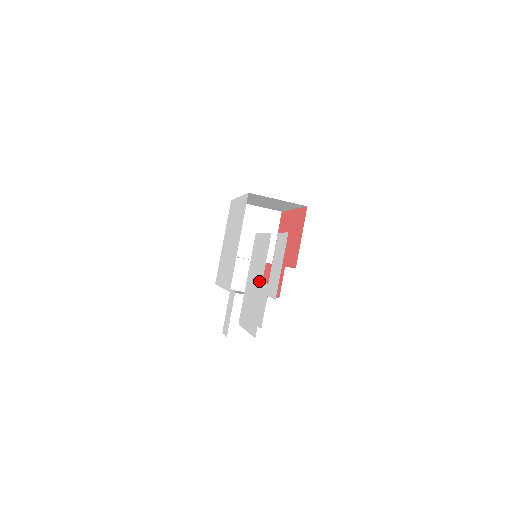
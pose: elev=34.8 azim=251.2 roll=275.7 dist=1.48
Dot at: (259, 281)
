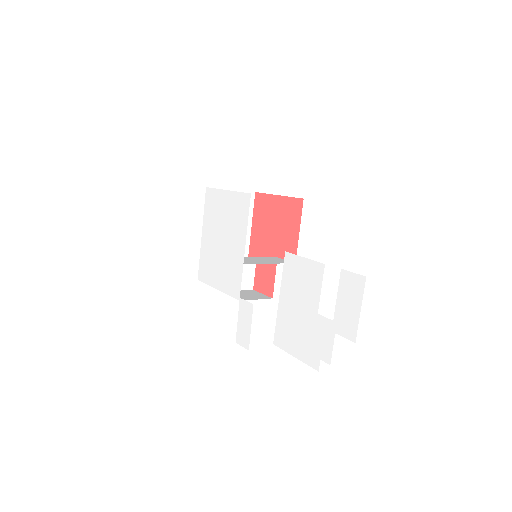
Dot at: (311, 311)
